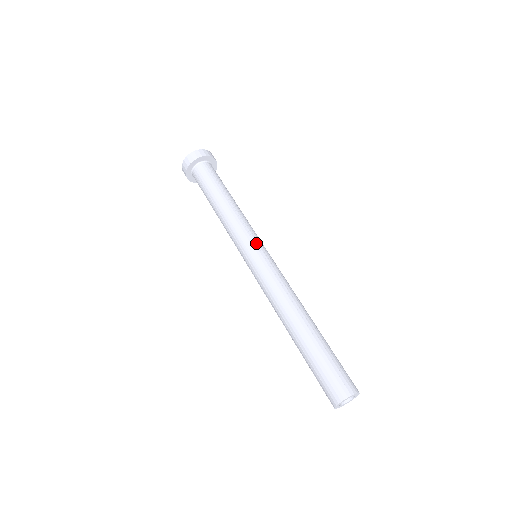
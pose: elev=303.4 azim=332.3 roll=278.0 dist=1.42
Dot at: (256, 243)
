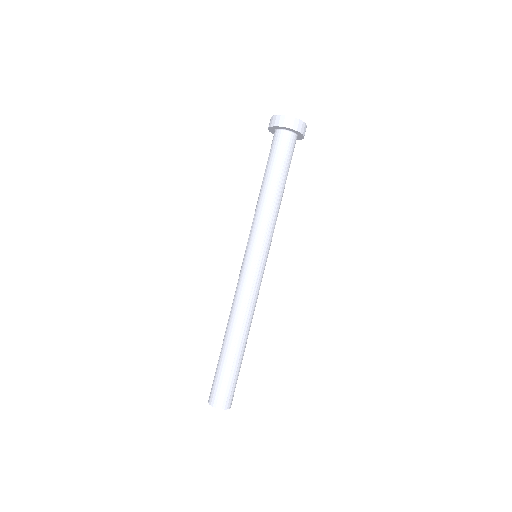
Dot at: (259, 250)
